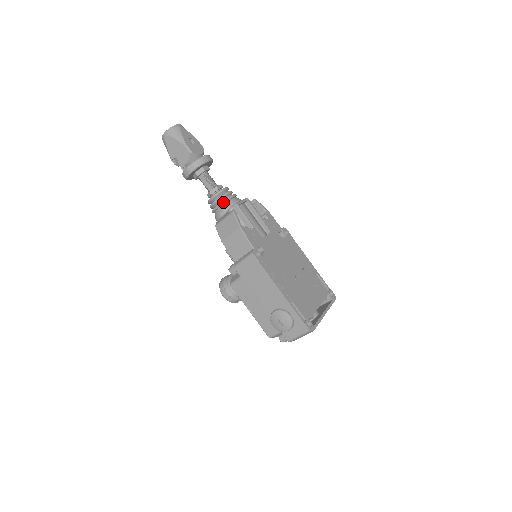
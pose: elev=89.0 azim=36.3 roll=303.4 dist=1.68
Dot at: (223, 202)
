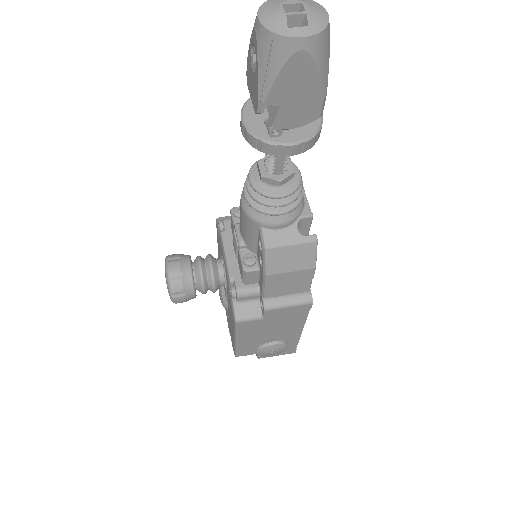
Dot at: (295, 208)
